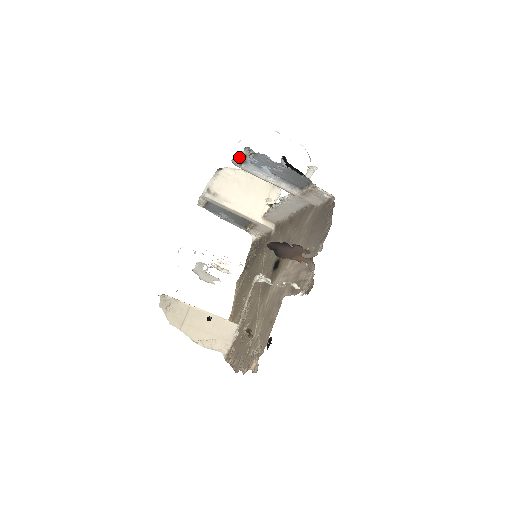
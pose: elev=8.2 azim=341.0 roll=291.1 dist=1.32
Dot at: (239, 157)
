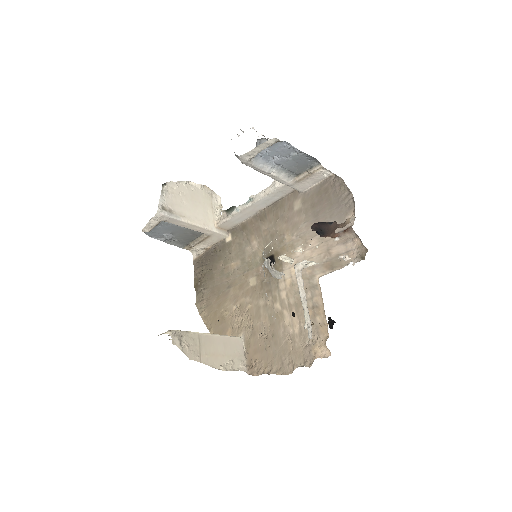
Dot at: (256, 149)
